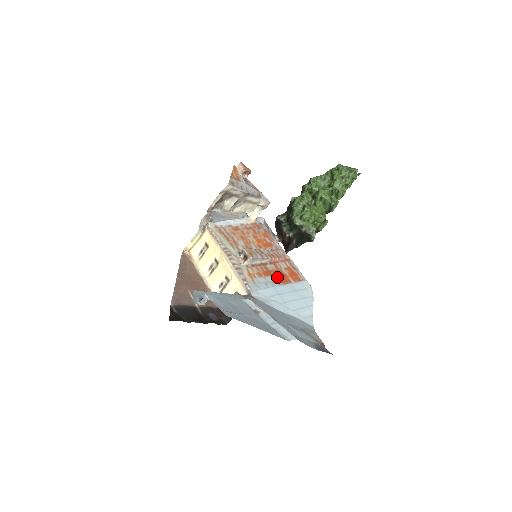
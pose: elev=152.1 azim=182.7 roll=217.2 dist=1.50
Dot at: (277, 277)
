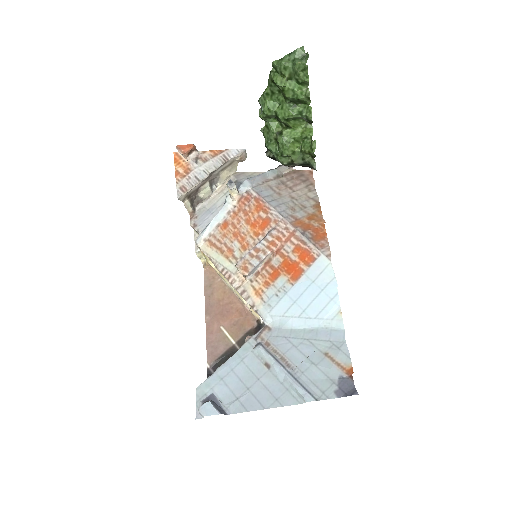
Dot at: (286, 274)
